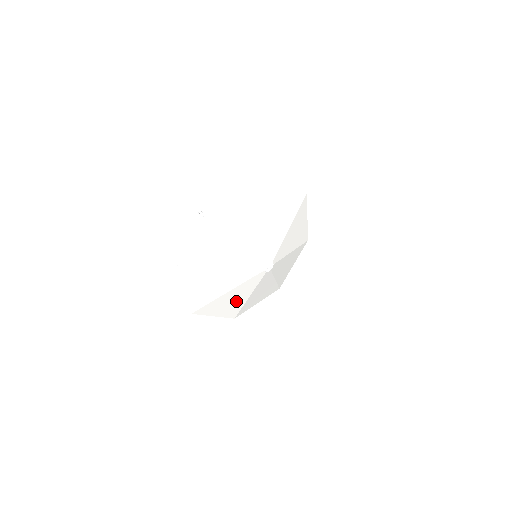
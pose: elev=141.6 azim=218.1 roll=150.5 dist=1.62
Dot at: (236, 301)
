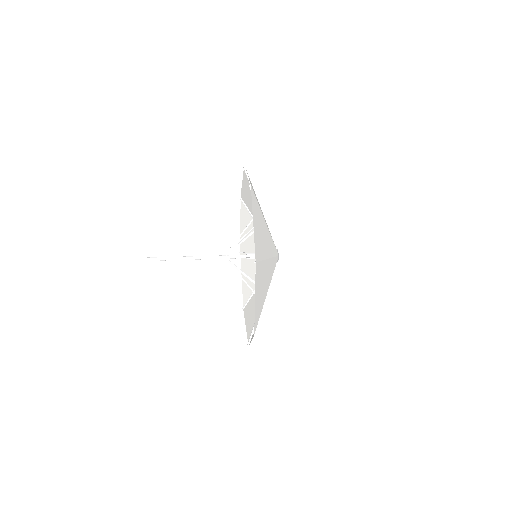
Dot at: (263, 290)
